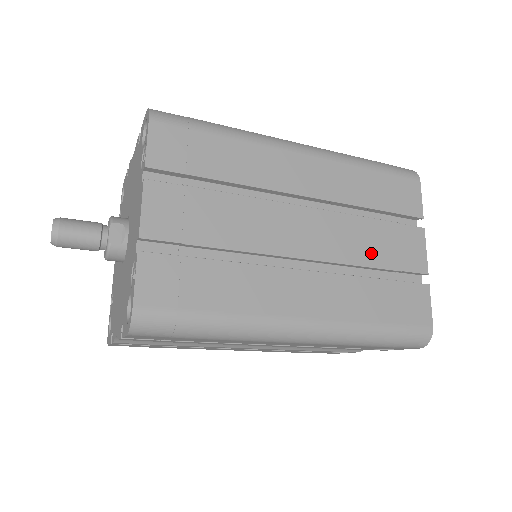
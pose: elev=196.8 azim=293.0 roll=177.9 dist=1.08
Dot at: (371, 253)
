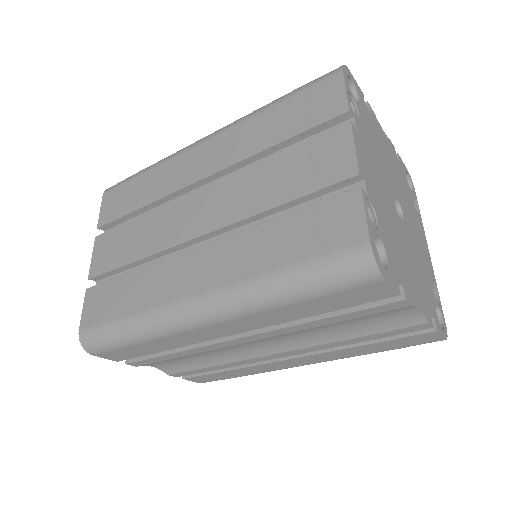
Dot at: (271, 192)
